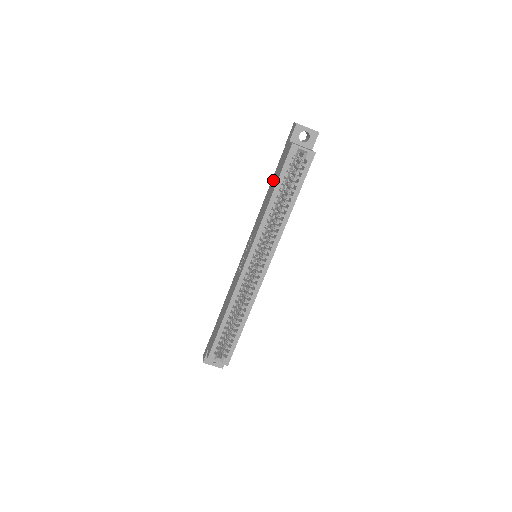
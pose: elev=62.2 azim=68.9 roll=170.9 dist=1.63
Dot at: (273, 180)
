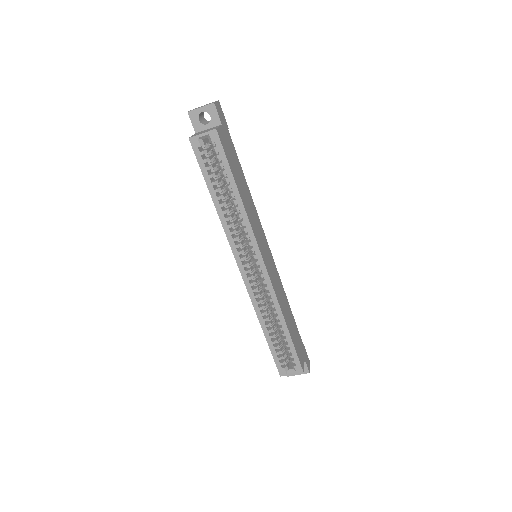
Dot at: occluded
